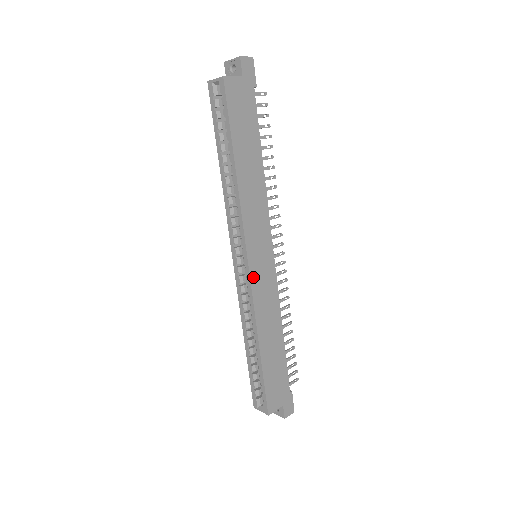
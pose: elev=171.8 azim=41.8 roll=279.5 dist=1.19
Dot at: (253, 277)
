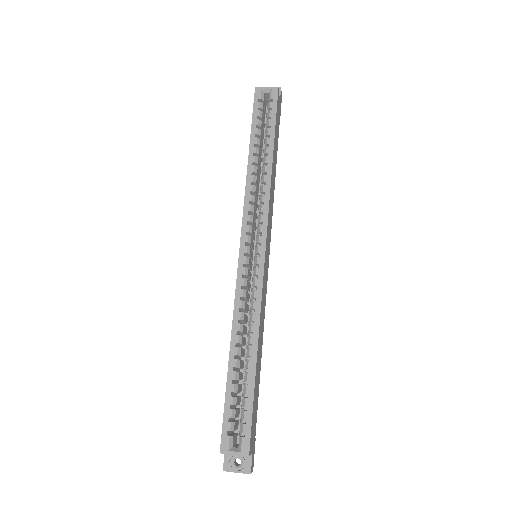
Dot at: (264, 269)
